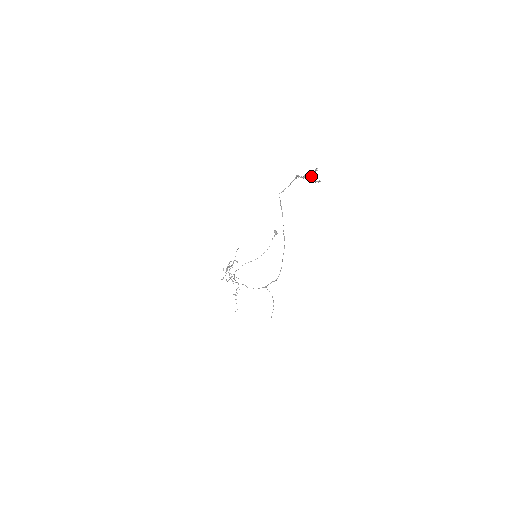
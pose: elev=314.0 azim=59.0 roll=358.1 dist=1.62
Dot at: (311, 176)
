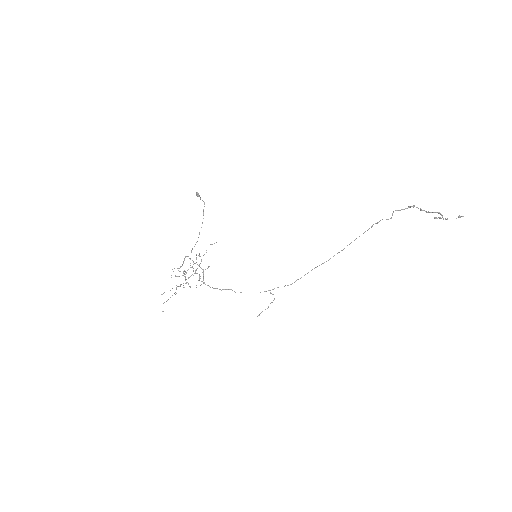
Dot at: occluded
